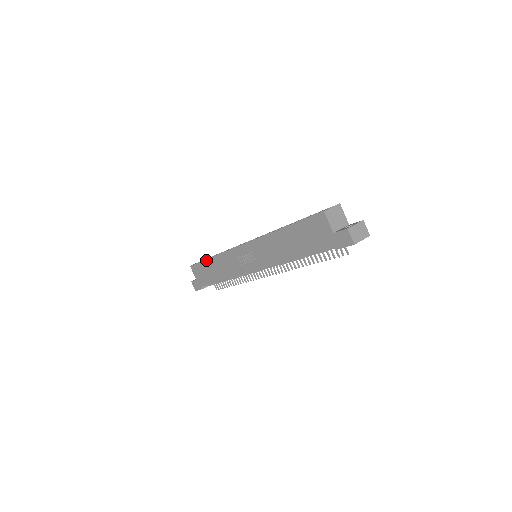
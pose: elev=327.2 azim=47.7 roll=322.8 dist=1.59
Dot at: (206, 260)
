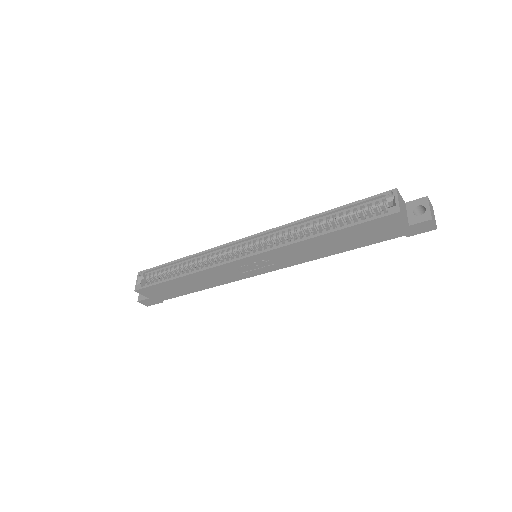
Dot at: (170, 281)
